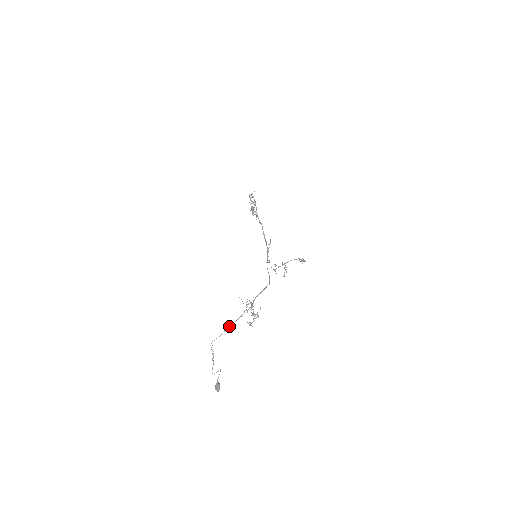
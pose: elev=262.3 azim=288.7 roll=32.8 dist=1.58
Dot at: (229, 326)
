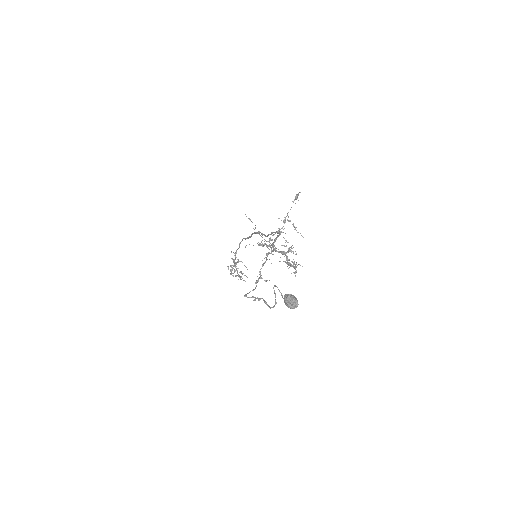
Dot at: (259, 277)
